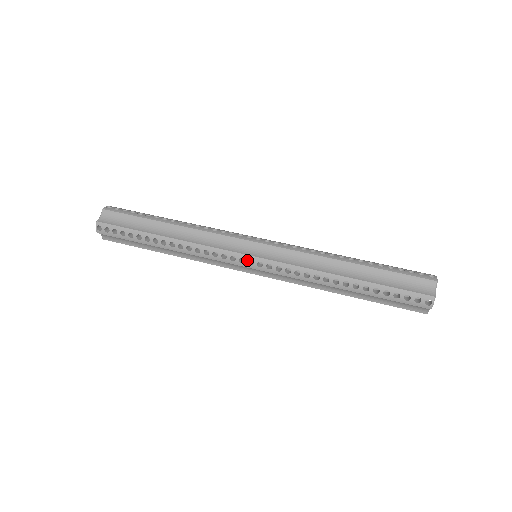
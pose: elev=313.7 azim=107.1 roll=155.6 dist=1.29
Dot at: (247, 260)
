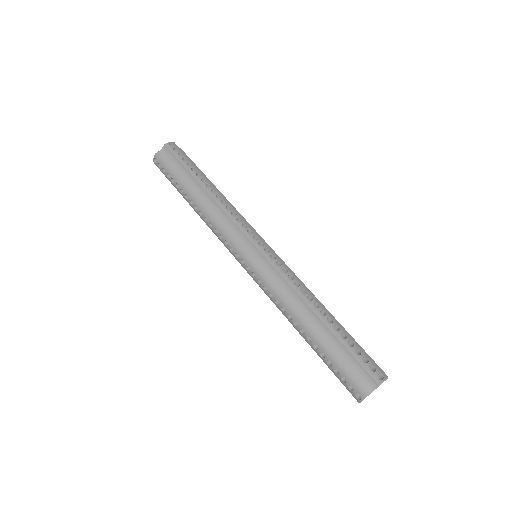
Dot at: (240, 258)
